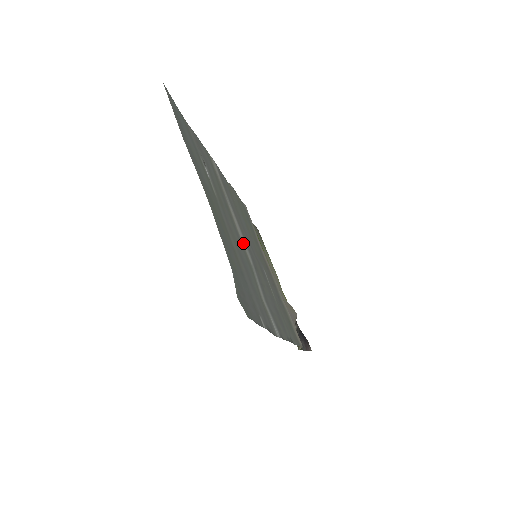
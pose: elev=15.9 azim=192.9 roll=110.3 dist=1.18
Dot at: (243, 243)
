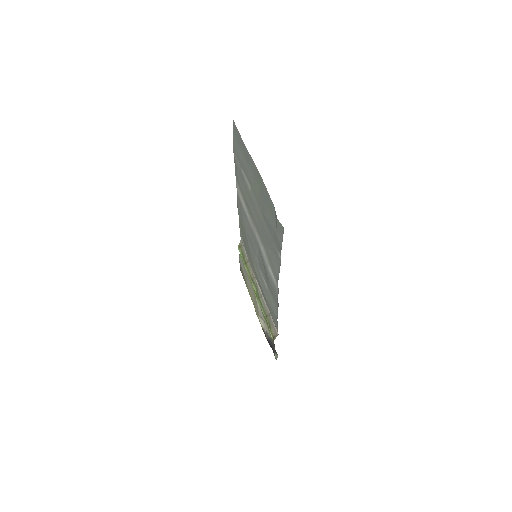
Dot at: (256, 233)
